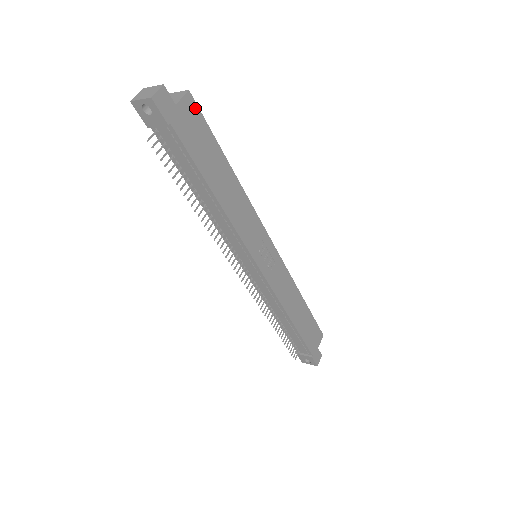
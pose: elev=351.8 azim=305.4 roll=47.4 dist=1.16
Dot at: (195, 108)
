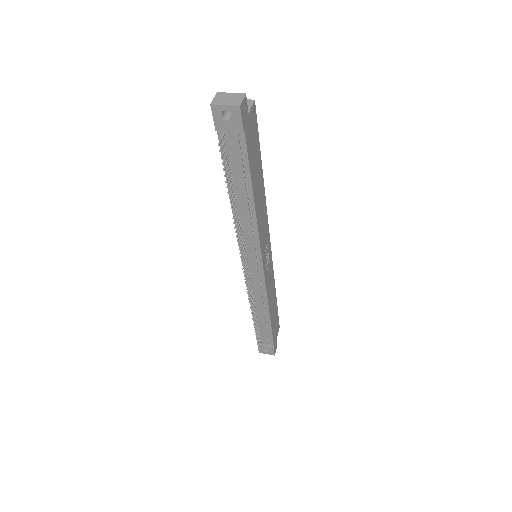
Dot at: (255, 117)
